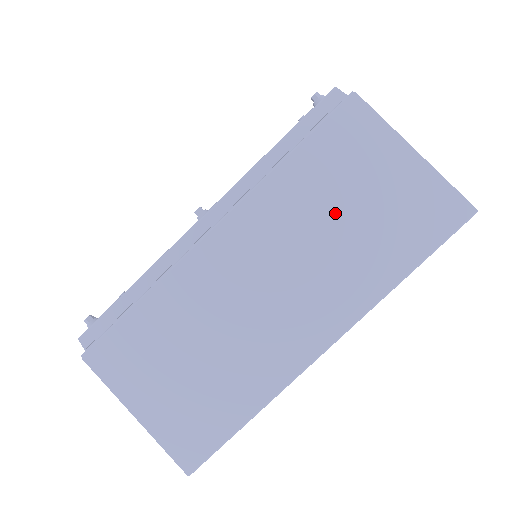
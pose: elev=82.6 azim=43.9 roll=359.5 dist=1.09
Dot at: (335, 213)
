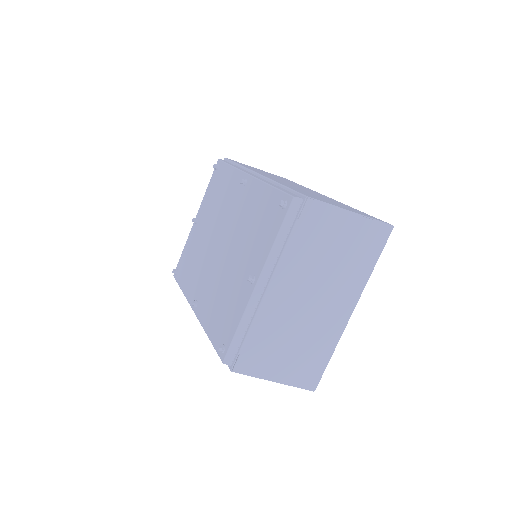
Dot at: occluded
